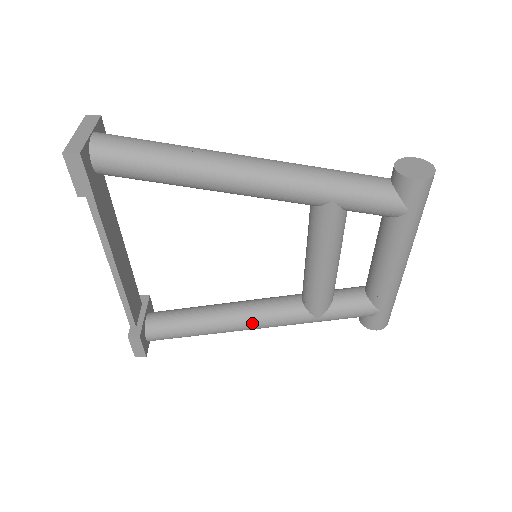
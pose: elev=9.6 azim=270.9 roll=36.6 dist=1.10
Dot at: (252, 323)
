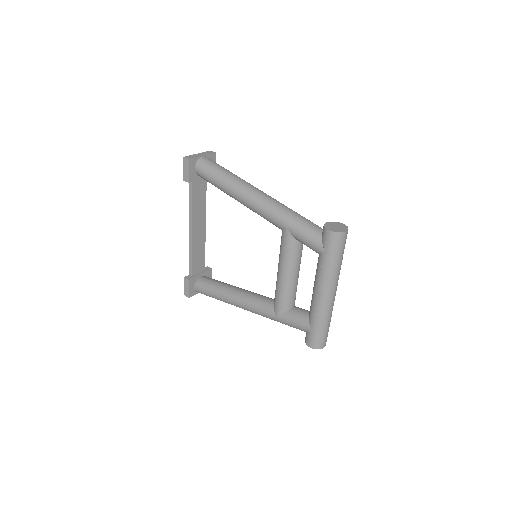
Dot at: (244, 303)
